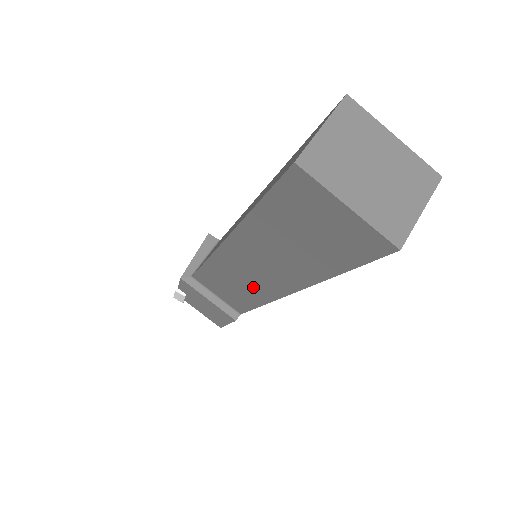
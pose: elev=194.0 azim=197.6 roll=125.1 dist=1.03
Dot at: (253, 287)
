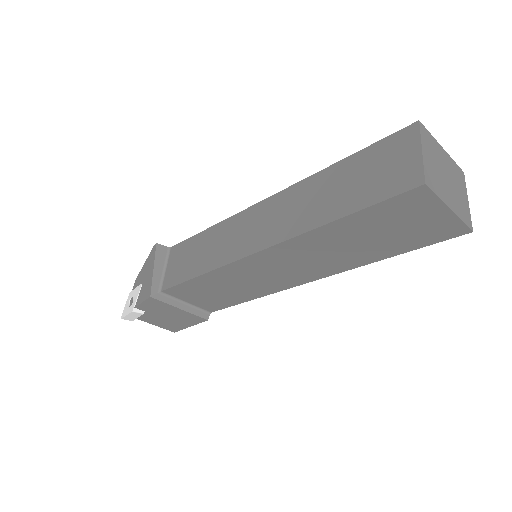
Dot at: (261, 285)
